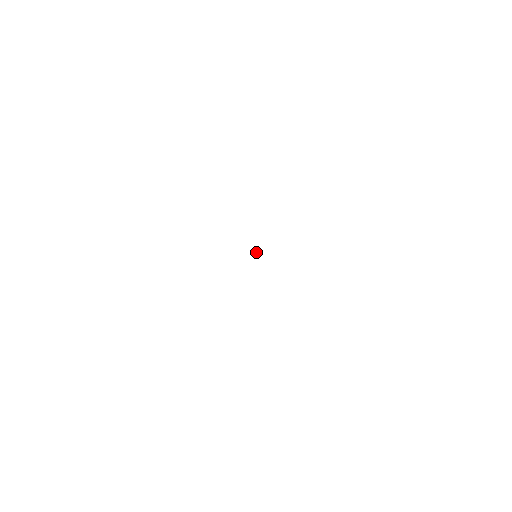
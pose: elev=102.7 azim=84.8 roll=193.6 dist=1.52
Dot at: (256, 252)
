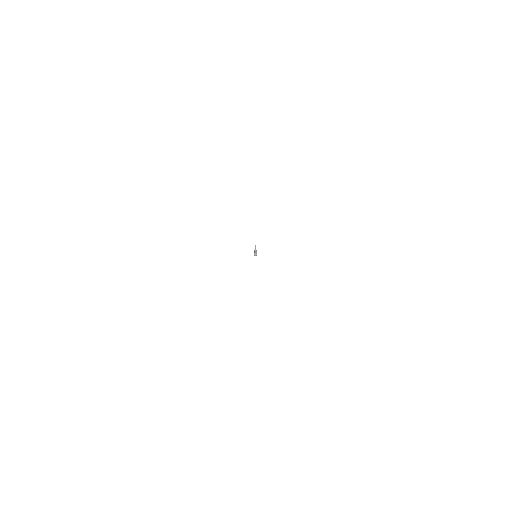
Dot at: (255, 250)
